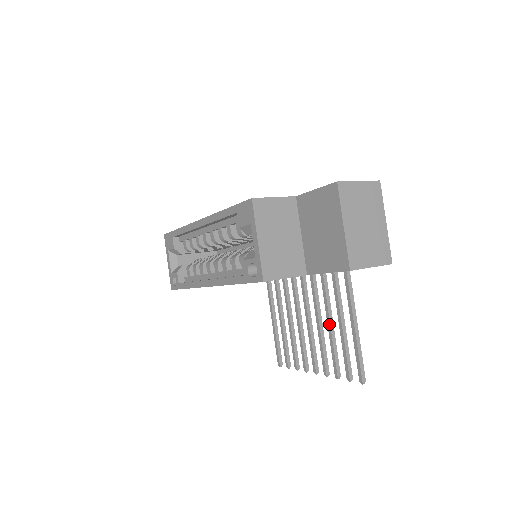
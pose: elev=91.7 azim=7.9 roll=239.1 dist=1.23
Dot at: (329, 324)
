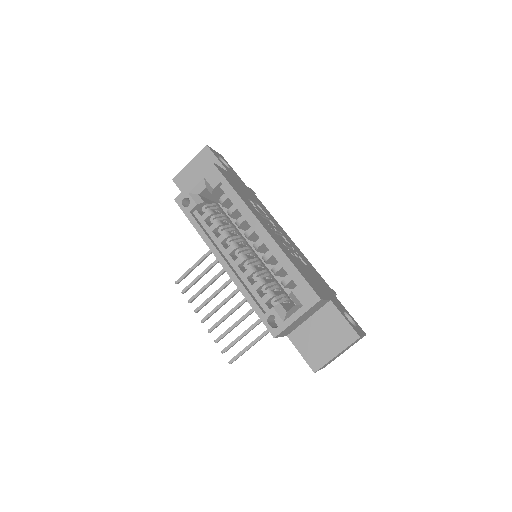
Dot at: (244, 318)
